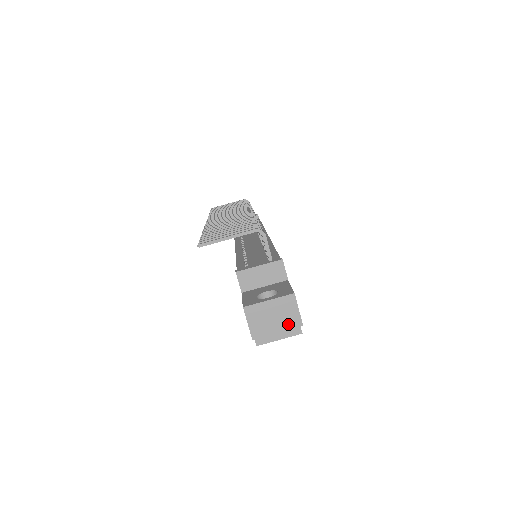
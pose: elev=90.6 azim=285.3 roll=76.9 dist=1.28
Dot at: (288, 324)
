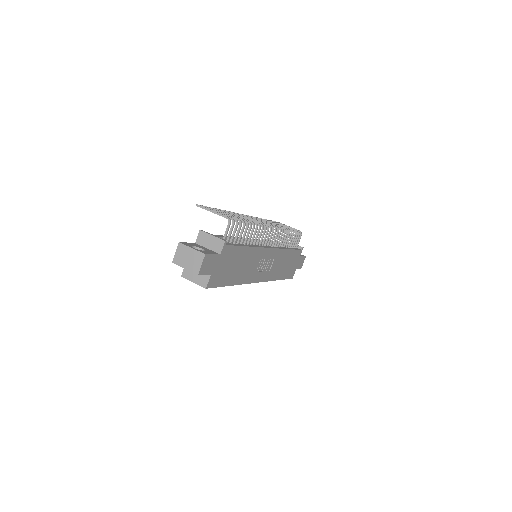
Dot at: (192, 268)
